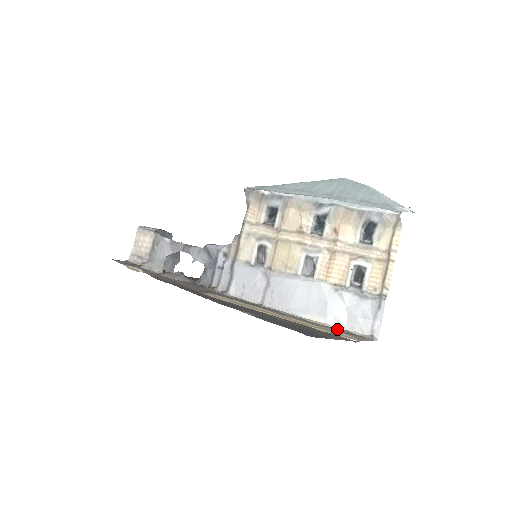
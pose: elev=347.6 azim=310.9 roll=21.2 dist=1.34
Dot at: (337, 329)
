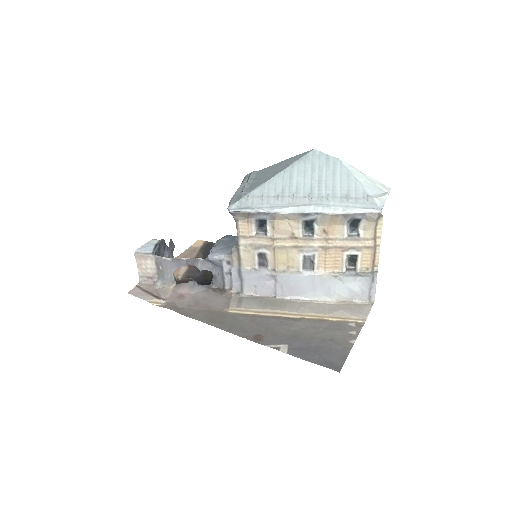
Dot at: (342, 304)
